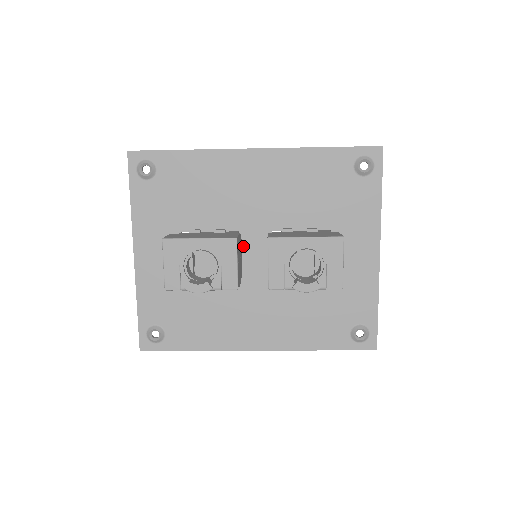
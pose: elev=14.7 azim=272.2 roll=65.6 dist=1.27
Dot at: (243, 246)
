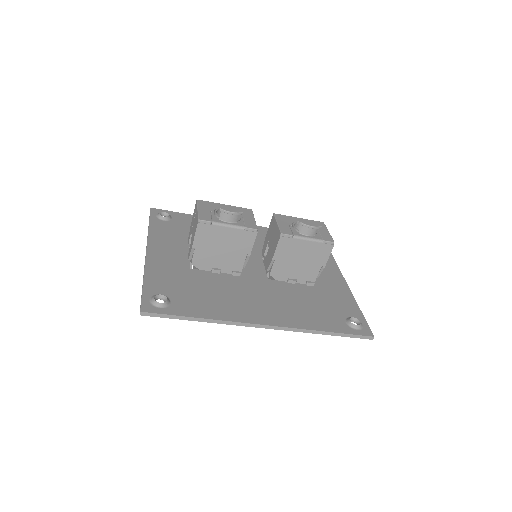
Dot at: occluded
